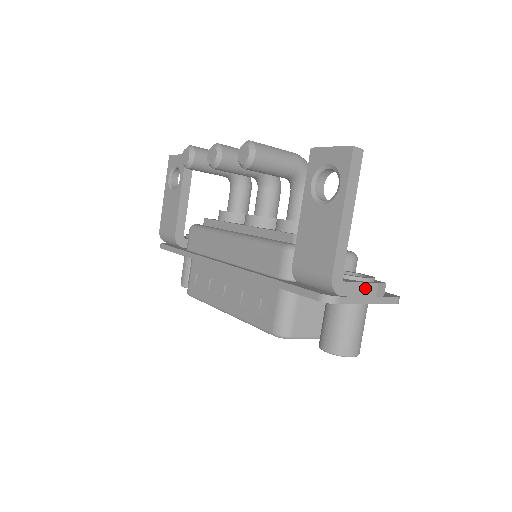
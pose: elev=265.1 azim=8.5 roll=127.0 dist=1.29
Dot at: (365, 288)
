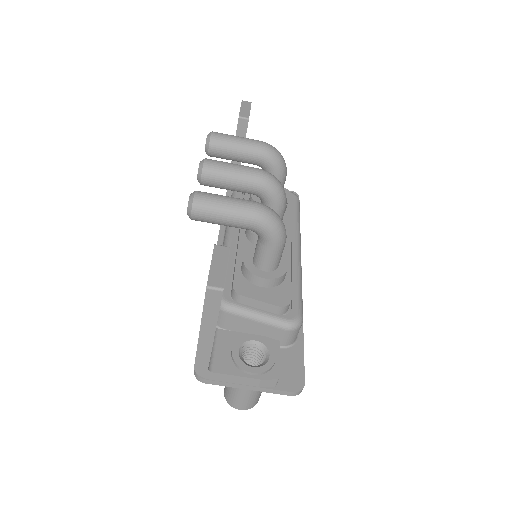
Dot at: (242, 379)
